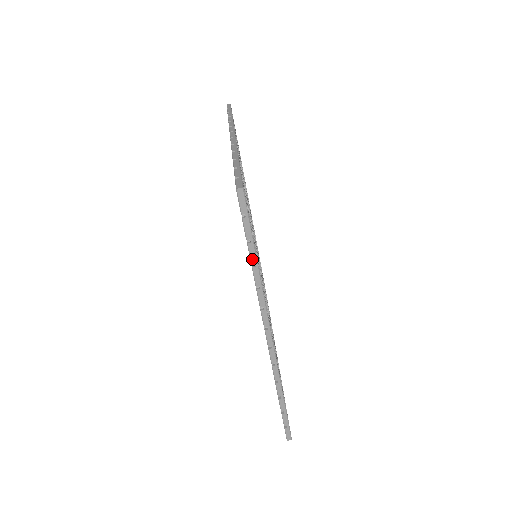
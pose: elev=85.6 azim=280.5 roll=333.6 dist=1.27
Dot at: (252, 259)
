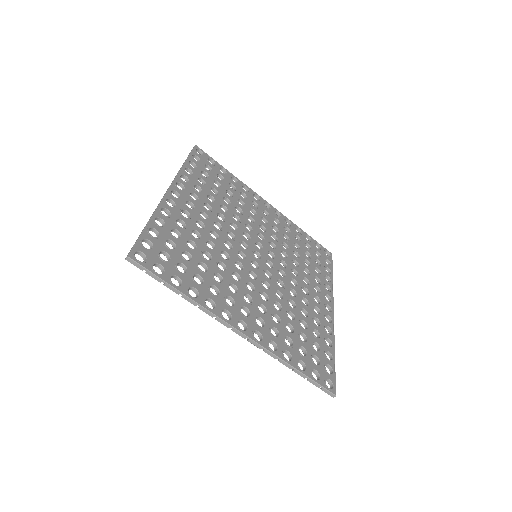
Dot at: (176, 292)
